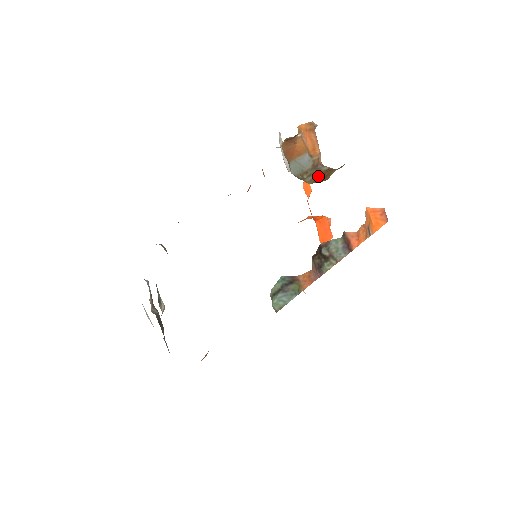
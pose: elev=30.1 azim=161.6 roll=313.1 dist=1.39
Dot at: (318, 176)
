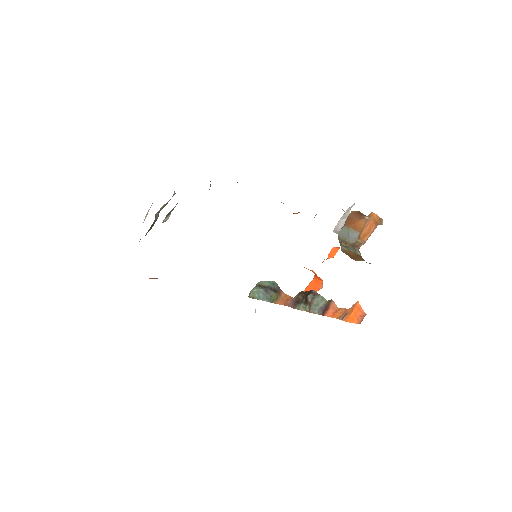
Dot at: (351, 253)
